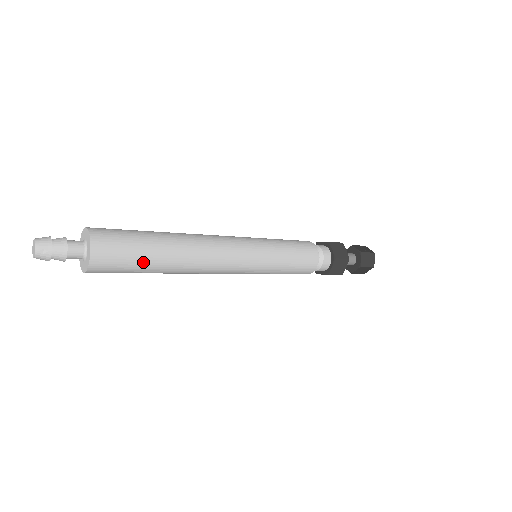
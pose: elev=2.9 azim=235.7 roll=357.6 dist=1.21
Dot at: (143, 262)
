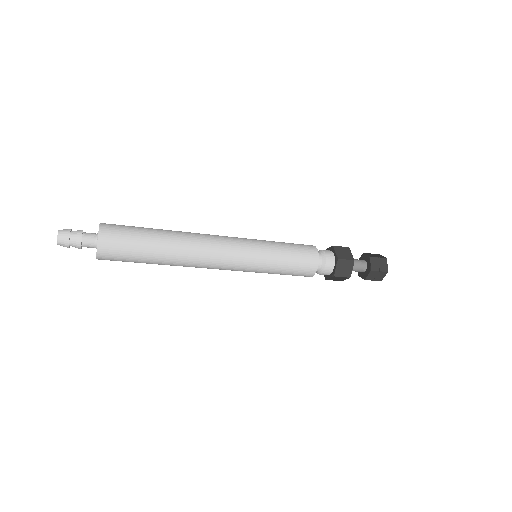
Dot at: (141, 262)
